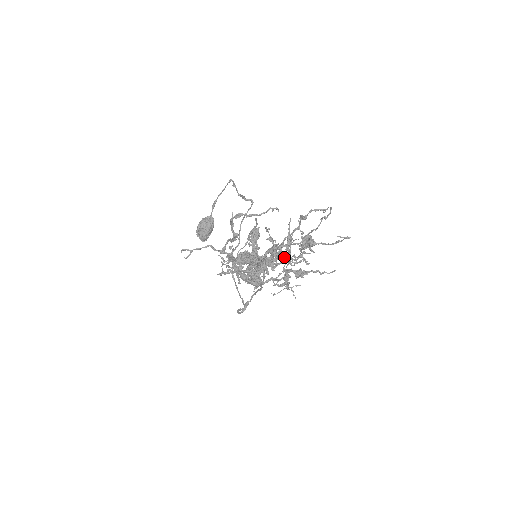
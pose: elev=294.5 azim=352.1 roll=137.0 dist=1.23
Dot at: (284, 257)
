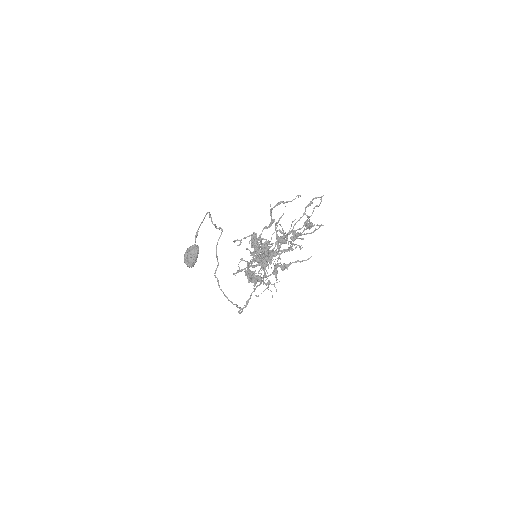
Dot at: occluded
